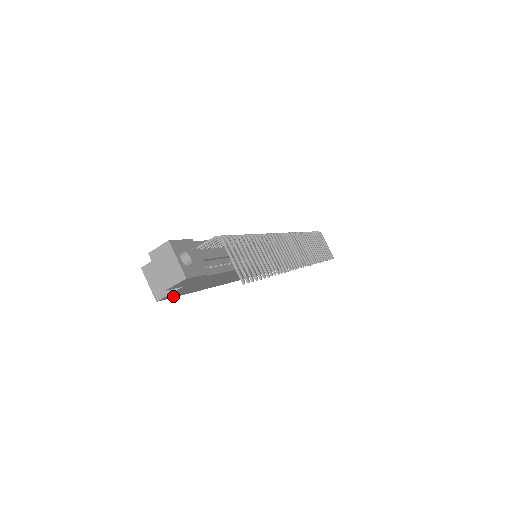
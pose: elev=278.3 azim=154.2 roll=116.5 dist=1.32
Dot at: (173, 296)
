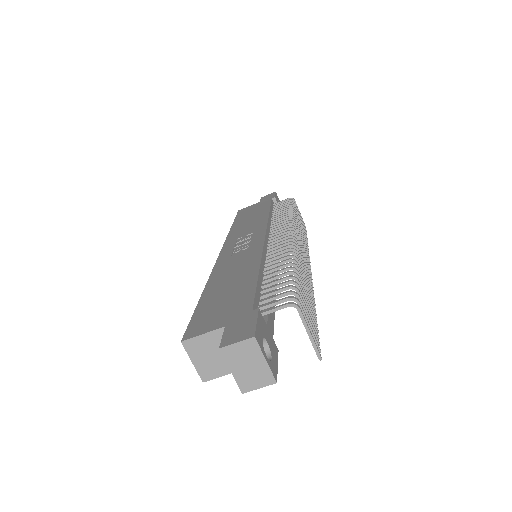
Dot at: occluded
